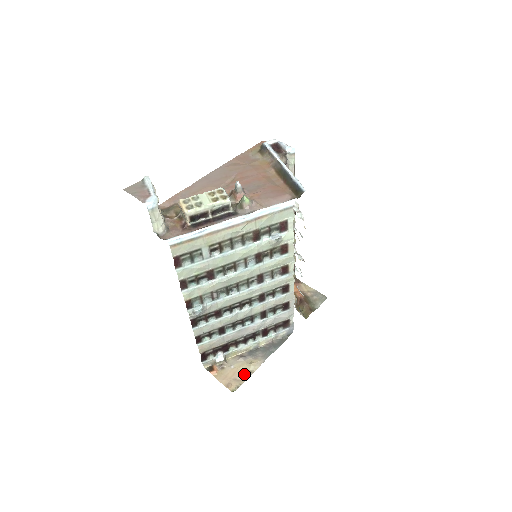
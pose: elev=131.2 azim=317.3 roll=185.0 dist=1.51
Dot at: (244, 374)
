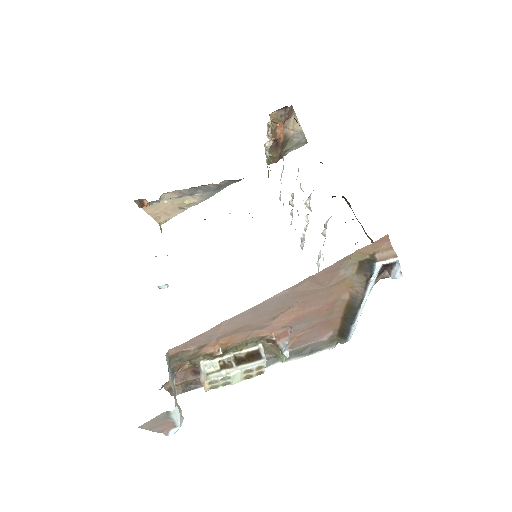
Dot at: (176, 210)
